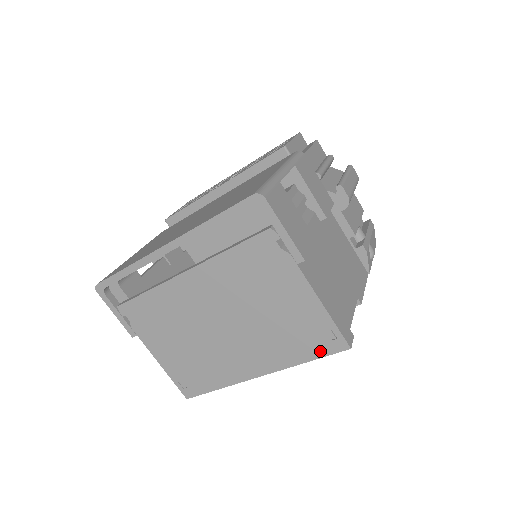
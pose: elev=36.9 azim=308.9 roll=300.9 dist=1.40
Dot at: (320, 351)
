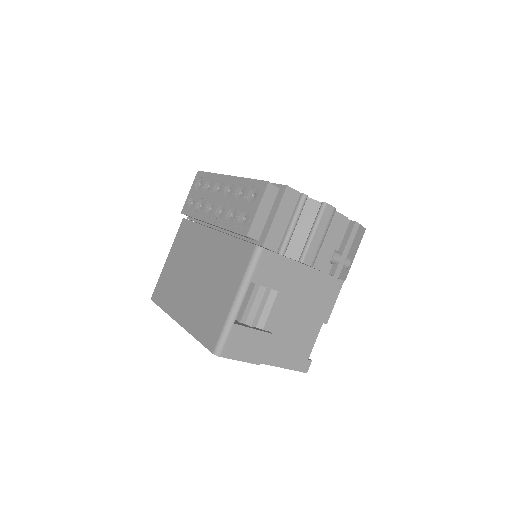
Dot at: occluded
